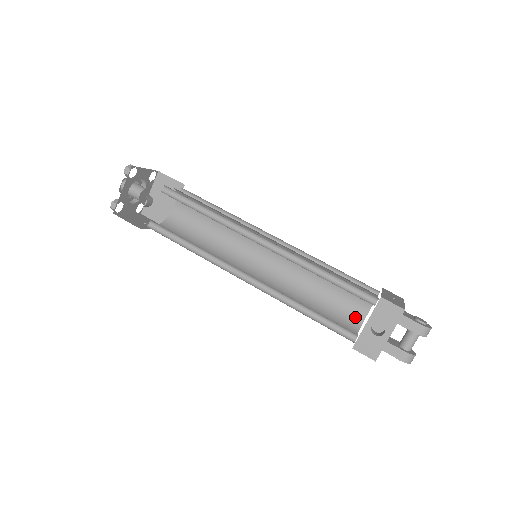
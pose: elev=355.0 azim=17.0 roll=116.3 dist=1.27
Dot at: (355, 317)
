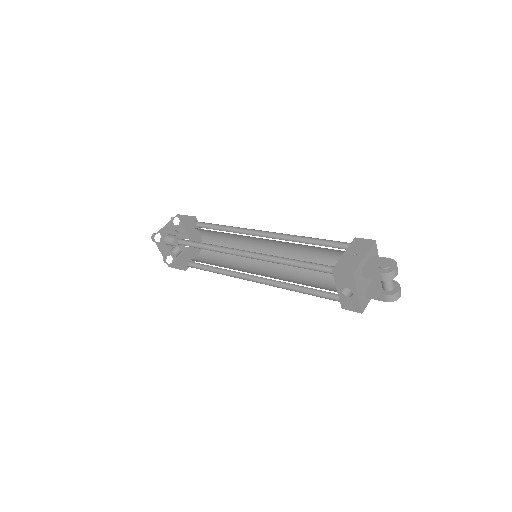
Dot at: occluded
